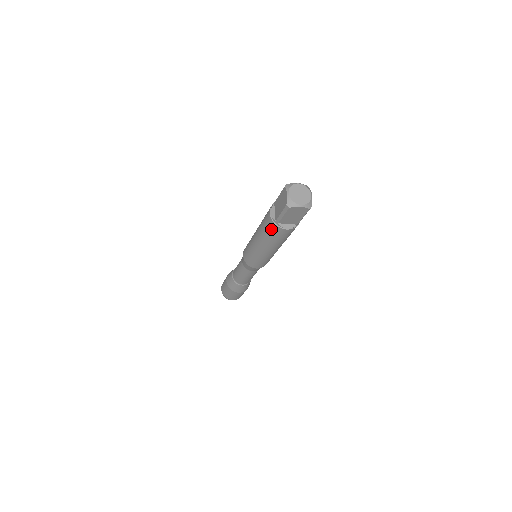
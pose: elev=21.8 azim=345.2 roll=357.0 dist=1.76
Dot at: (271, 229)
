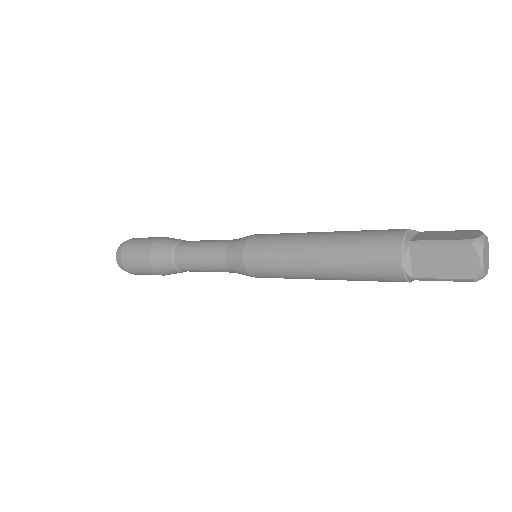
Dot at: (385, 279)
